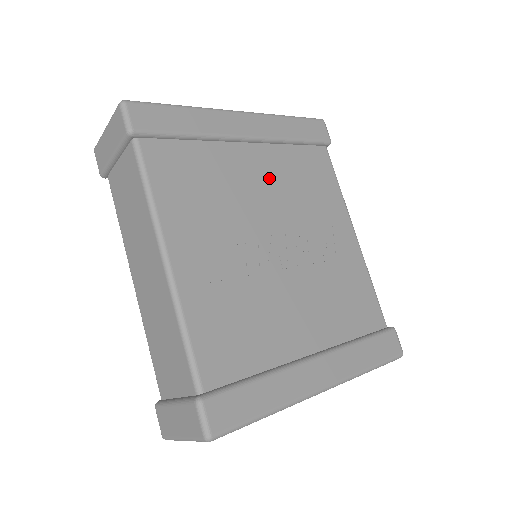
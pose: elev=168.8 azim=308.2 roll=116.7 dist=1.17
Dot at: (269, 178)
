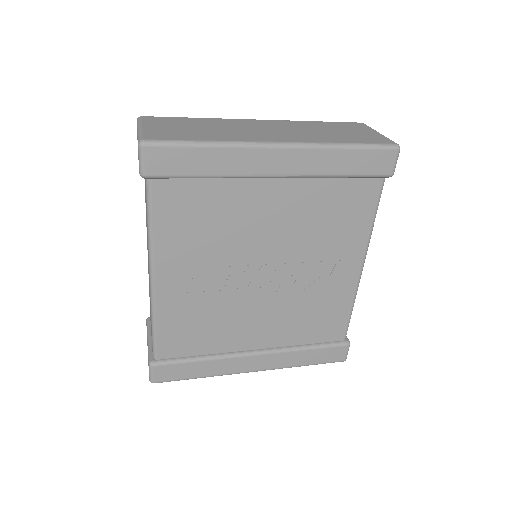
Dot at: (285, 215)
